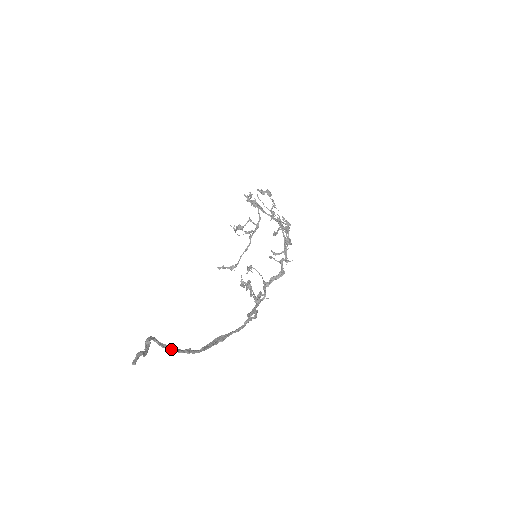
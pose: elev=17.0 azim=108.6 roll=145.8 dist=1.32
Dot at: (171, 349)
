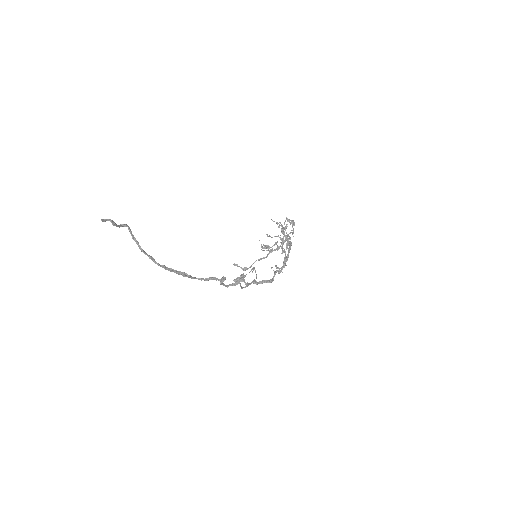
Dot at: (139, 246)
